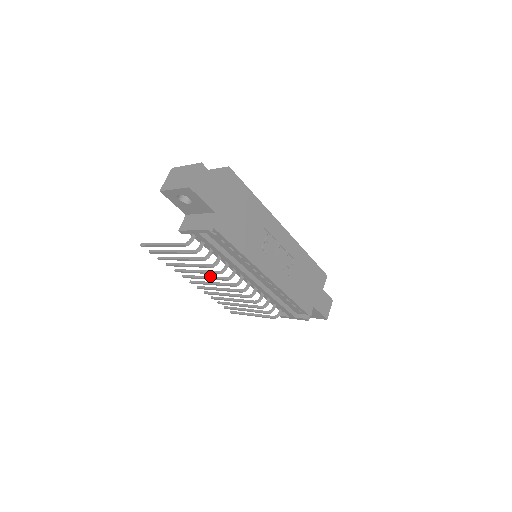
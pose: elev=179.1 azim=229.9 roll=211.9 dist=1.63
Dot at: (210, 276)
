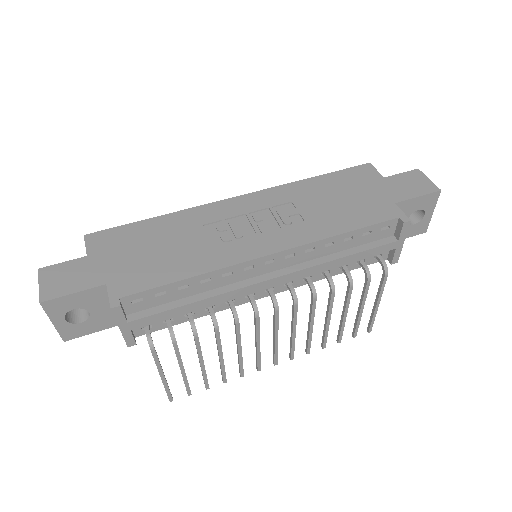
Dot at: occluded
